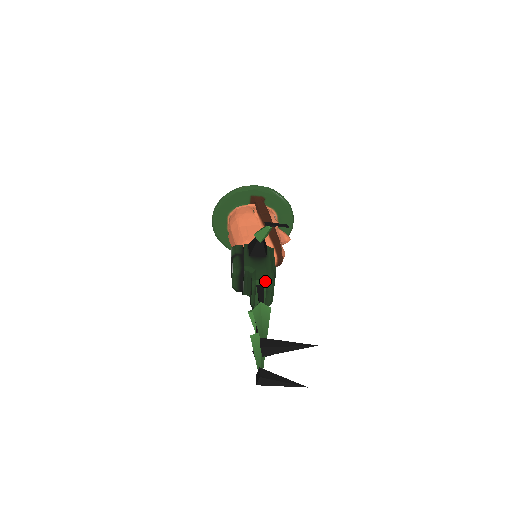
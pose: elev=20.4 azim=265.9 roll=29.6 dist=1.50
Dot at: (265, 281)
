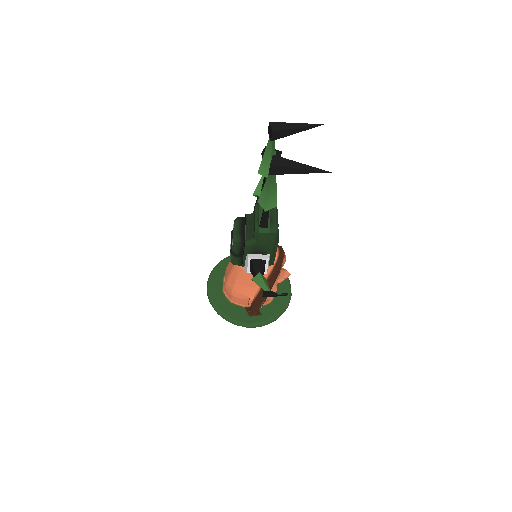
Dot at: occluded
